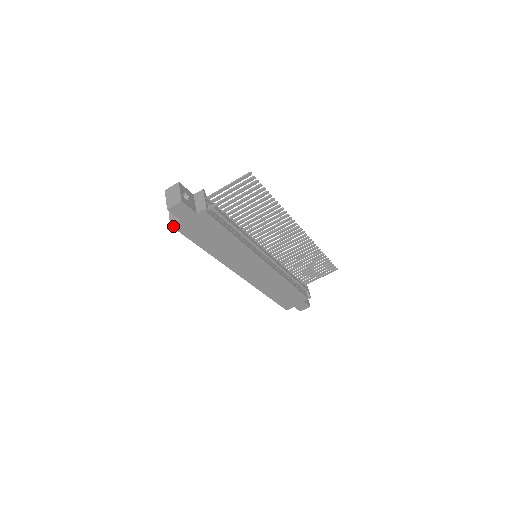
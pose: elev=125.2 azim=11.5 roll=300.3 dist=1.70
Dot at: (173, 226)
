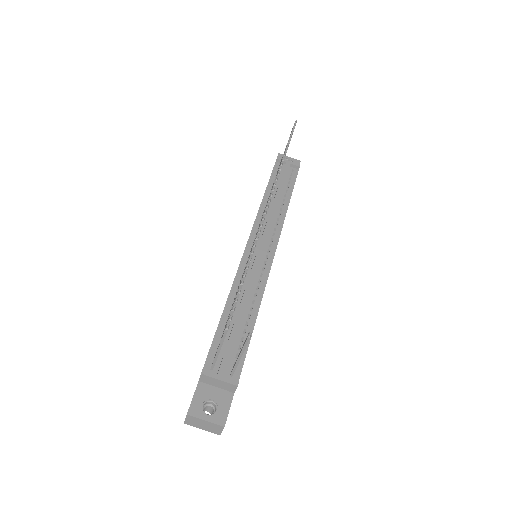
Dot at: occluded
